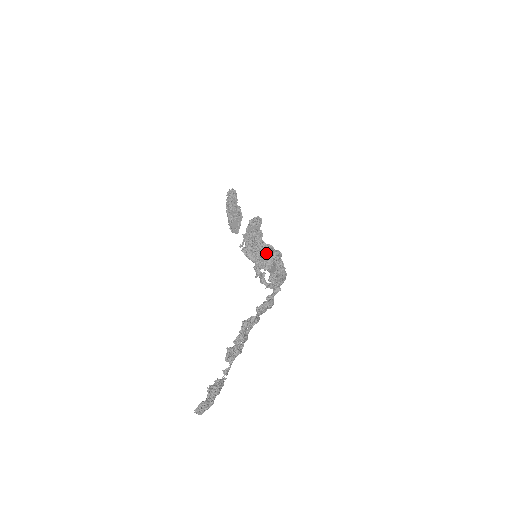
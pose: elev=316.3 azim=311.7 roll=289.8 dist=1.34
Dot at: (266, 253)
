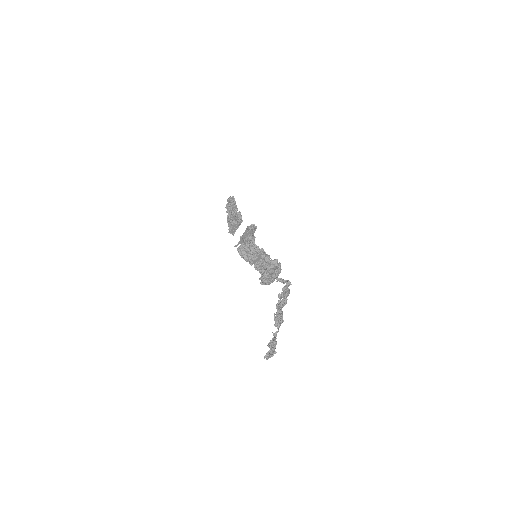
Dot at: (260, 256)
